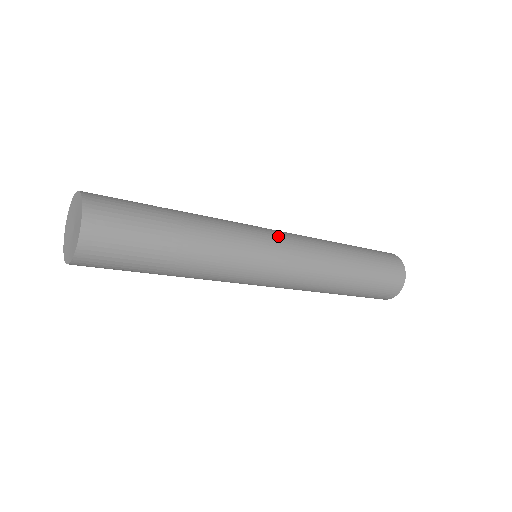
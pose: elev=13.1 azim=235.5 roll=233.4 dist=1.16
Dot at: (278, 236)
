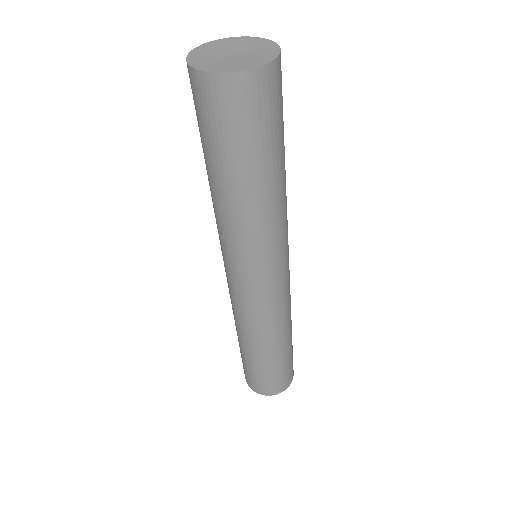
Dot at: occluded
